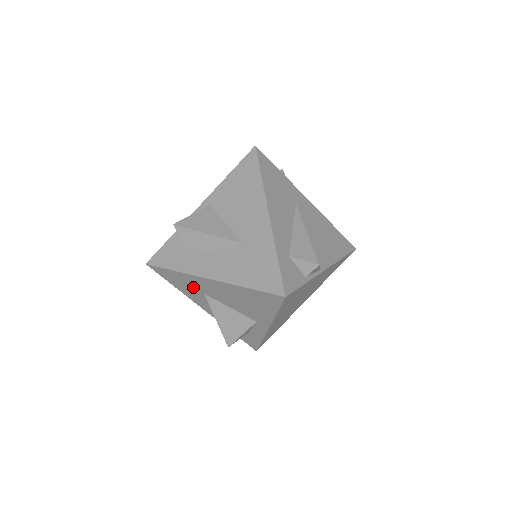
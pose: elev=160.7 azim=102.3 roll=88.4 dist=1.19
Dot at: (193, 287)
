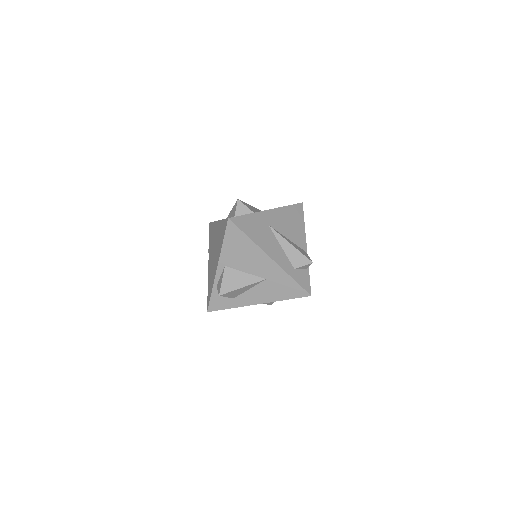
Dot at: occluded
